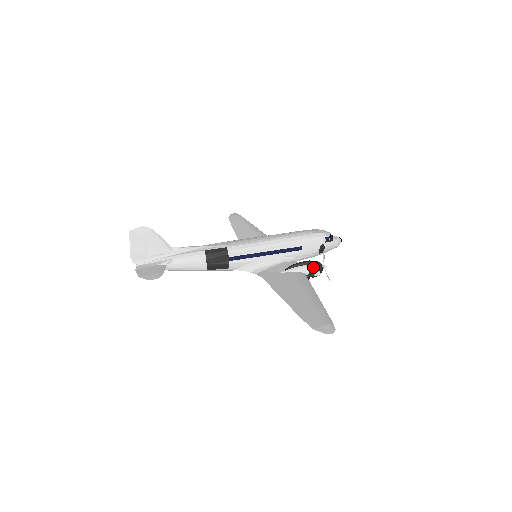
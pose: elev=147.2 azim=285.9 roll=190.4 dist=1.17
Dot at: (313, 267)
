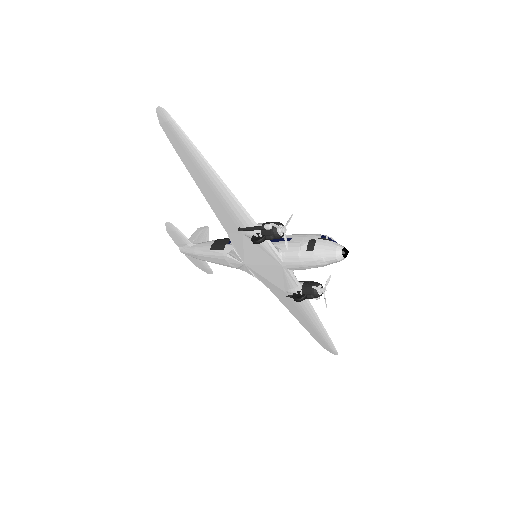
Dot at: occluded
